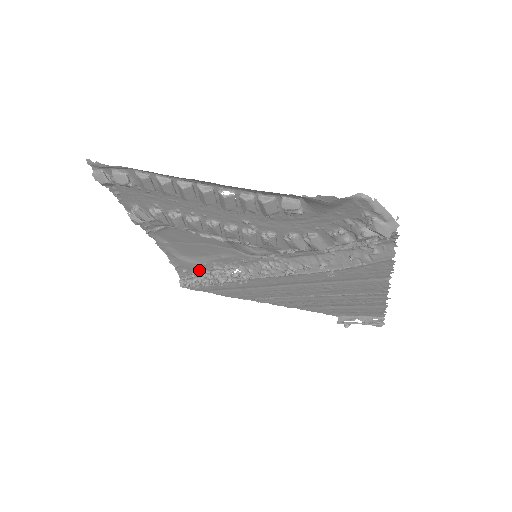
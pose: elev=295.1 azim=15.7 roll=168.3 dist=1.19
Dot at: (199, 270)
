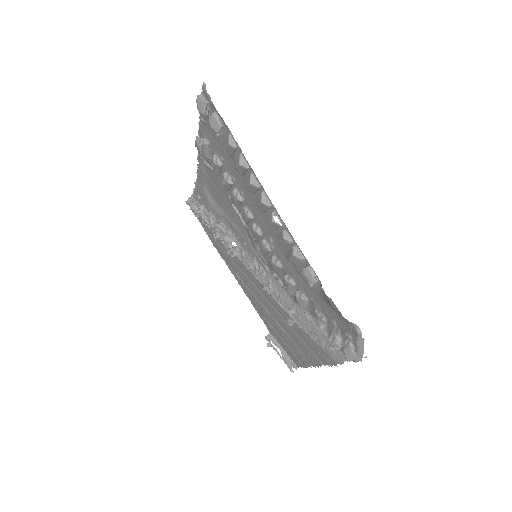
Dot at: (210, 210)
